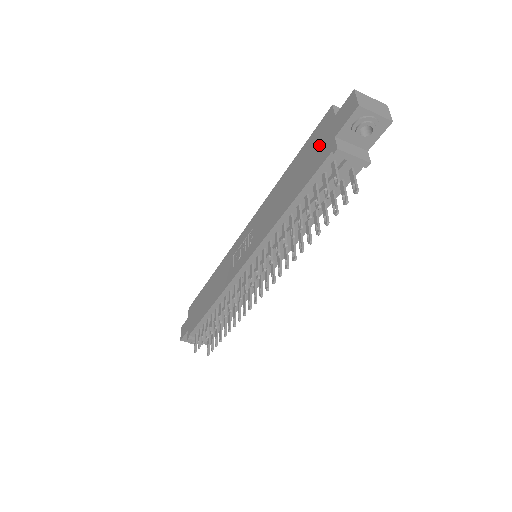
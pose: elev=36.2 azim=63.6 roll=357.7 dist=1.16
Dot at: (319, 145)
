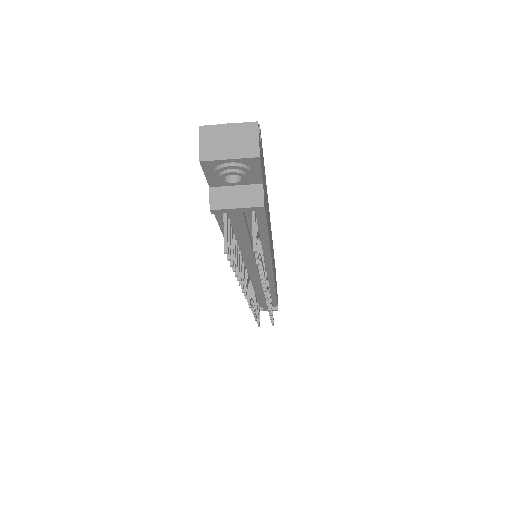
Dot at: occluded
